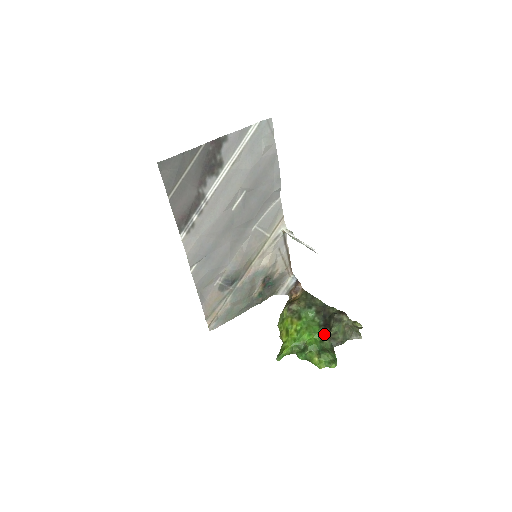
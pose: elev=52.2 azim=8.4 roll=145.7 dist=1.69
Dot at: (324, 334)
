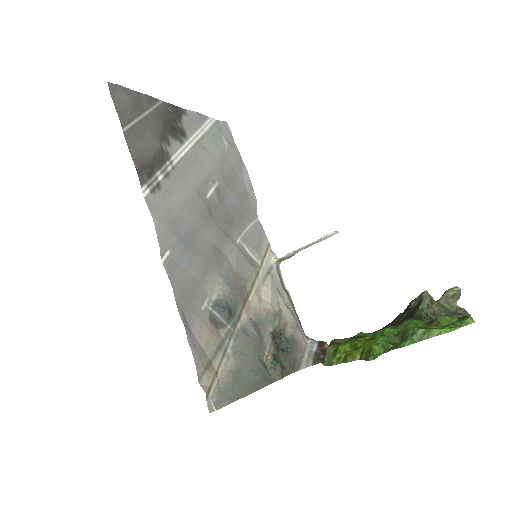
Dot at: (415, 317)
